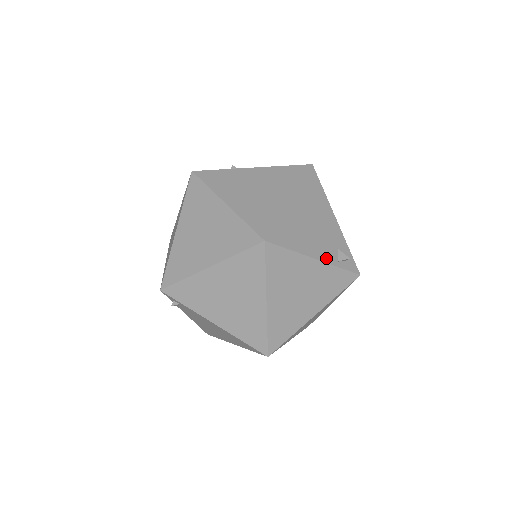
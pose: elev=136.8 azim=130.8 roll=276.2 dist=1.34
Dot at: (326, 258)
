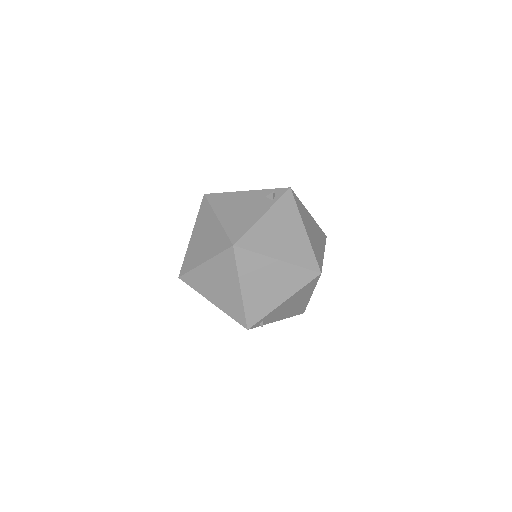
Dot at: (266, 208)
